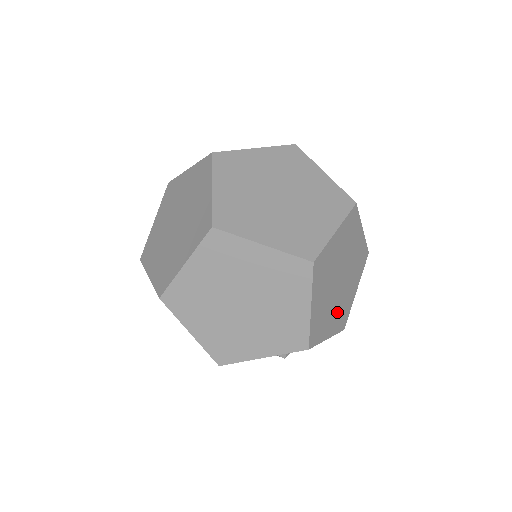
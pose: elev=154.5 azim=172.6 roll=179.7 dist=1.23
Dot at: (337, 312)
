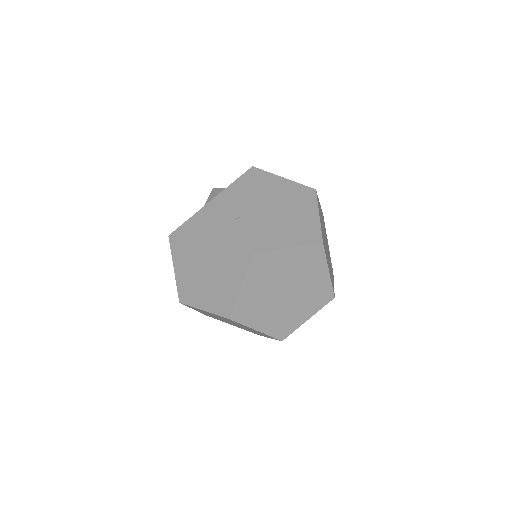
Dot at: (306, 303)
